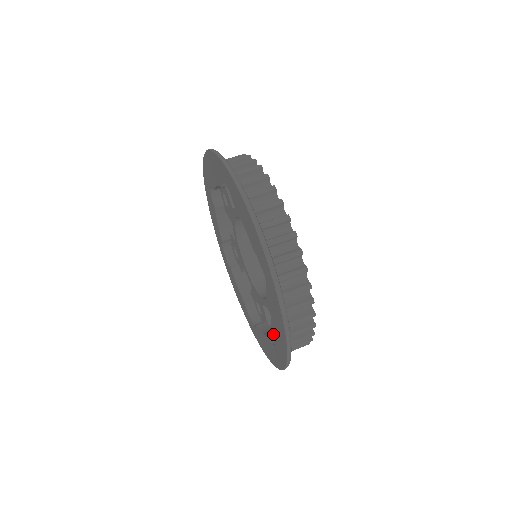
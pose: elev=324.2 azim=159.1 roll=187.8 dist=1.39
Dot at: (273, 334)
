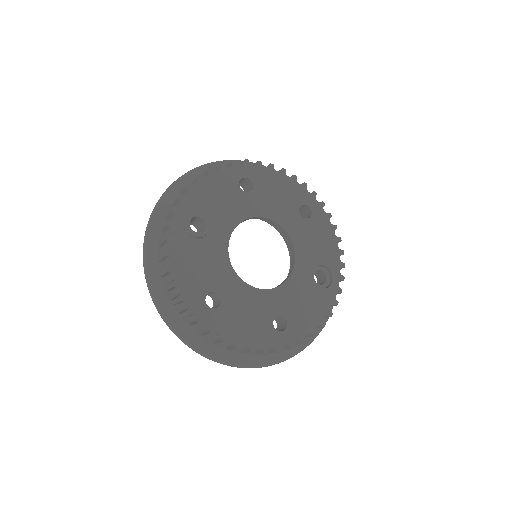
Dot at: occluded
